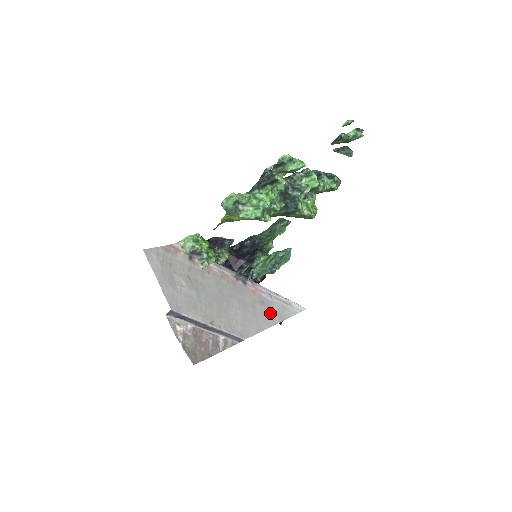
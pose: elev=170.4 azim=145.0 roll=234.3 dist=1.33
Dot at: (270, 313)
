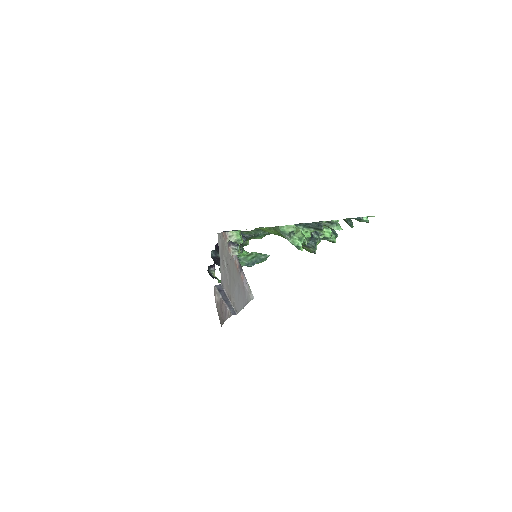
Dot at: (245, 297)
